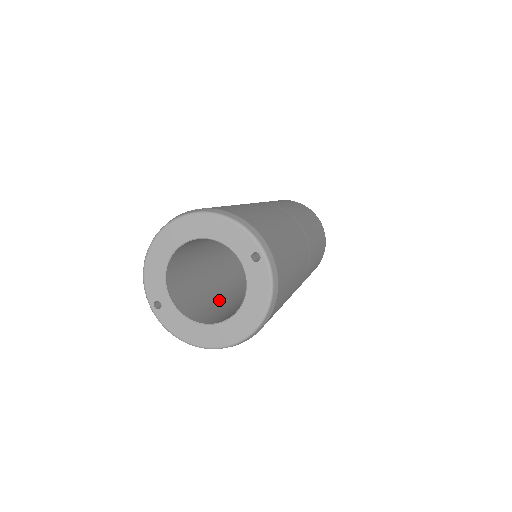
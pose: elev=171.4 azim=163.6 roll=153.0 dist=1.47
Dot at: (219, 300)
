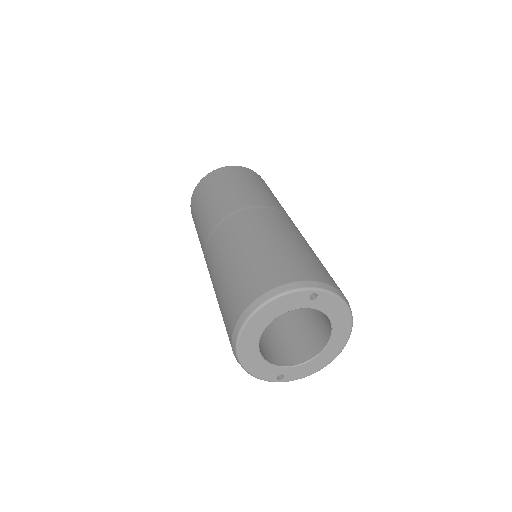
Dot at: (287, 318)
